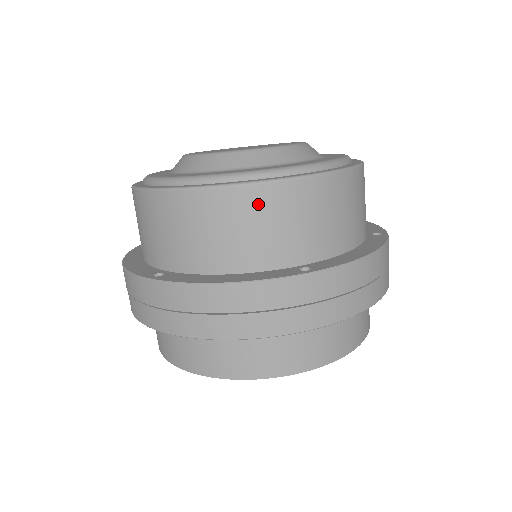
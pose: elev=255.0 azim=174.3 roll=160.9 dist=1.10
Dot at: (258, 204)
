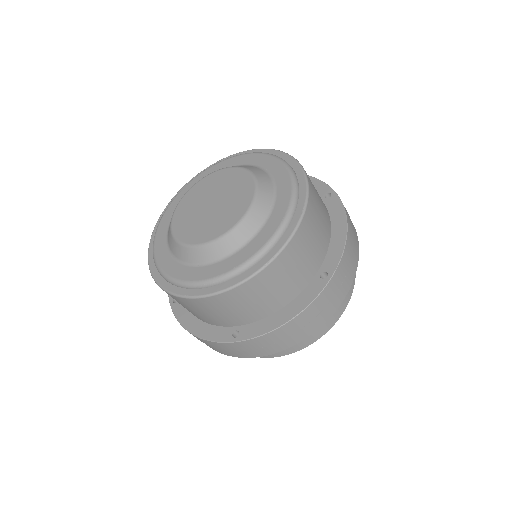
Dot at: (281, 267)
